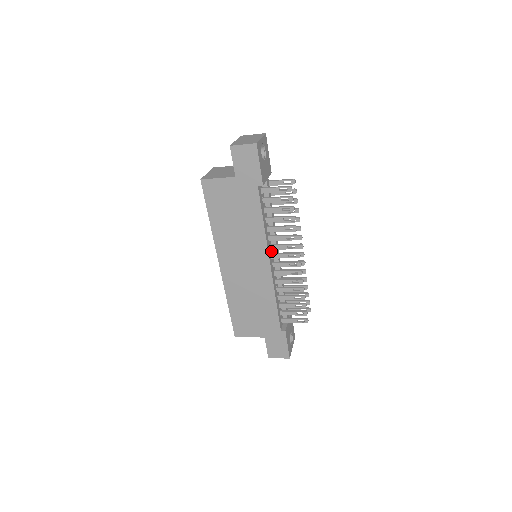
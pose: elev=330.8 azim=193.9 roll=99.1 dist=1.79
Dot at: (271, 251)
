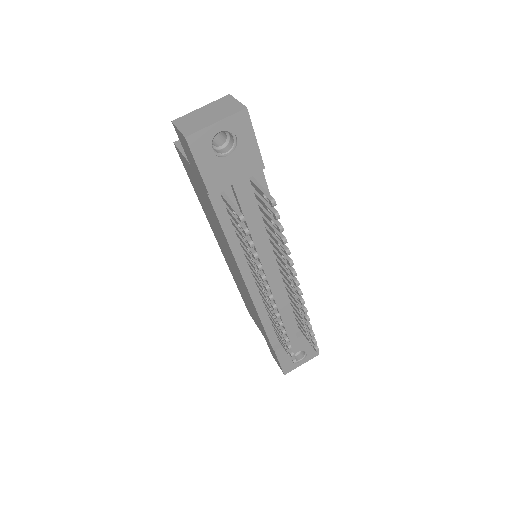
Dot at: occluded
